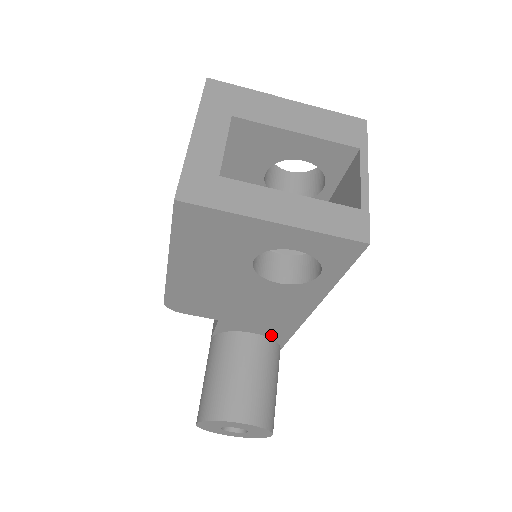
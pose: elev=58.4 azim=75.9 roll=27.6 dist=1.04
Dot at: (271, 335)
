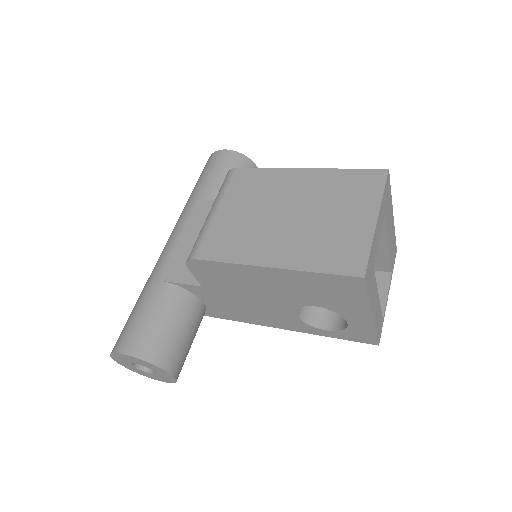
Dot at: (212, 310)
